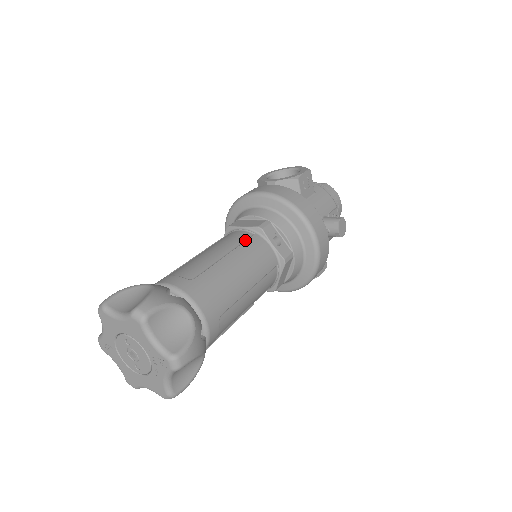
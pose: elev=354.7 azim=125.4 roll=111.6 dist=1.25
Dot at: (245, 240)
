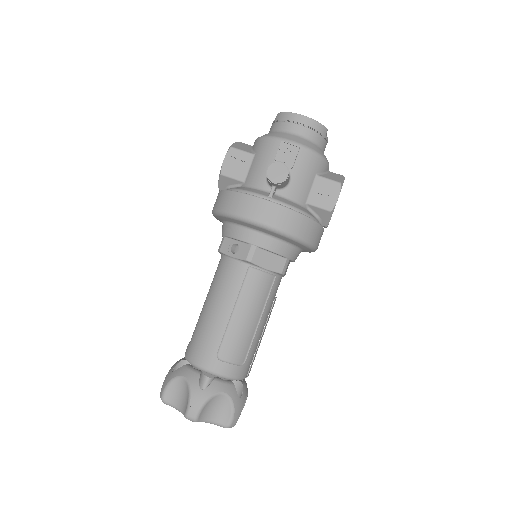
Dot at: (217, 271)
